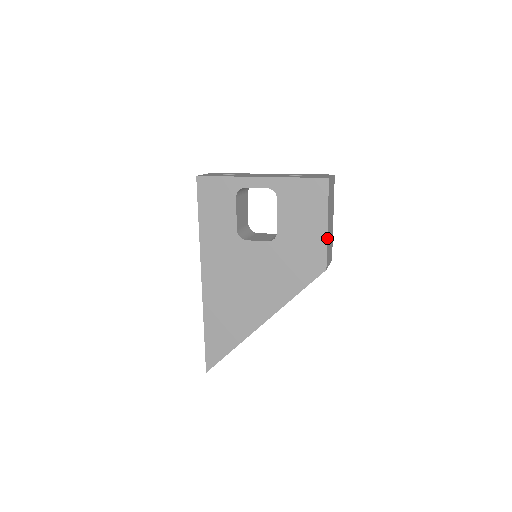
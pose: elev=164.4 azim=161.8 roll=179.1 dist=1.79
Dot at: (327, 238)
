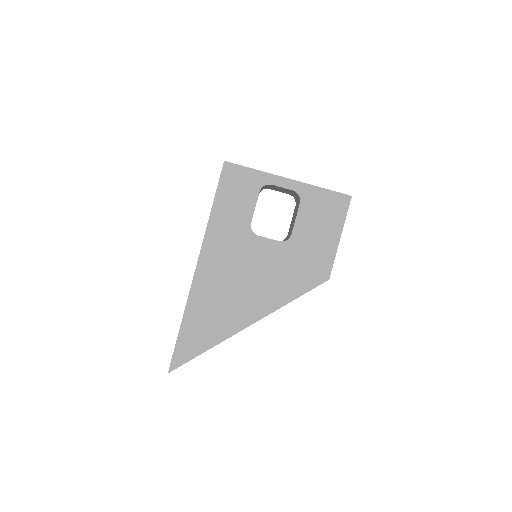
Dot at: occluded
